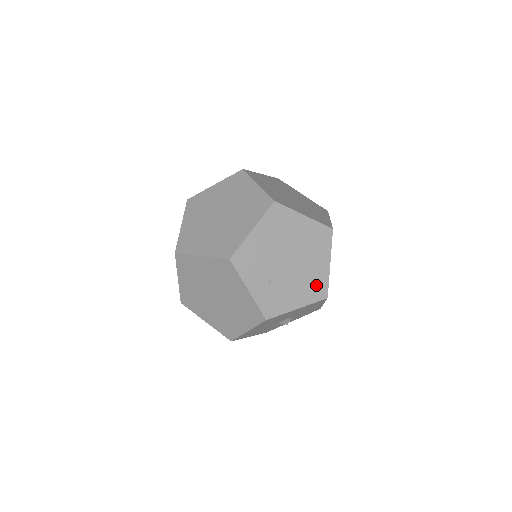
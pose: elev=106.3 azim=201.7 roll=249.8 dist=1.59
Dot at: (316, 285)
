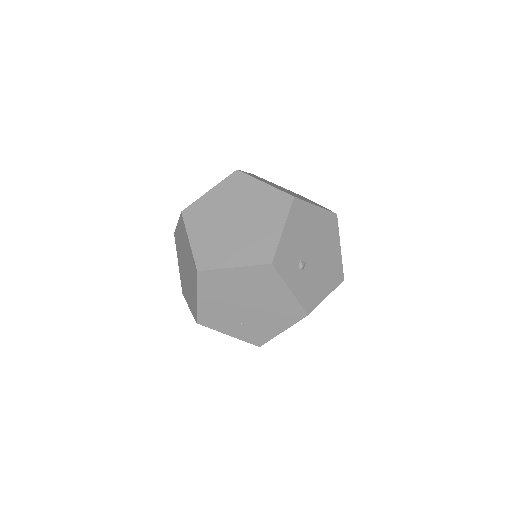
Dot at: (288, 311)
